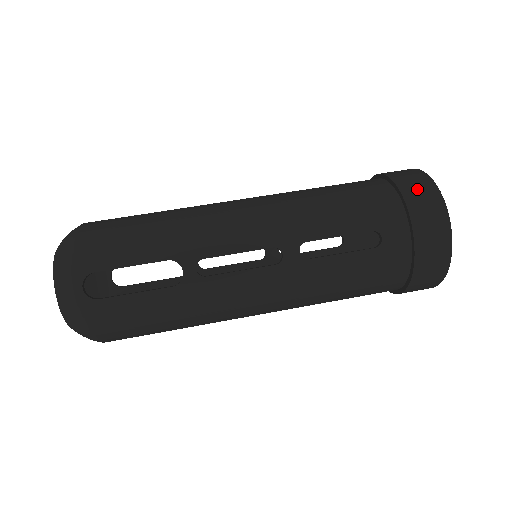
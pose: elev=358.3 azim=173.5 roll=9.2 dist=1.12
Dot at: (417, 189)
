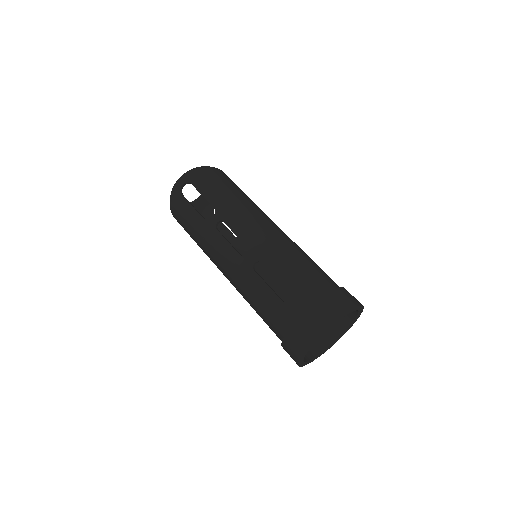
Dot at: (333, 304)
